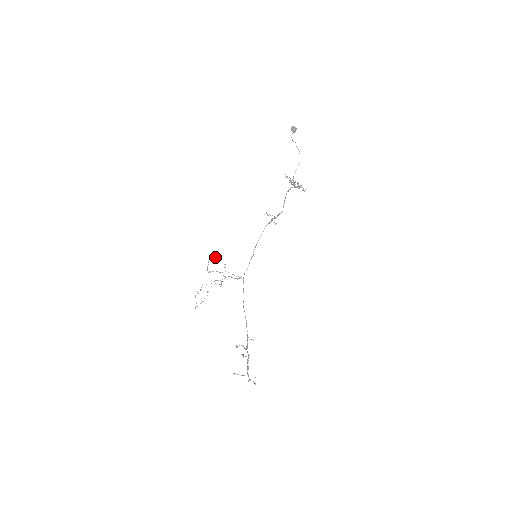
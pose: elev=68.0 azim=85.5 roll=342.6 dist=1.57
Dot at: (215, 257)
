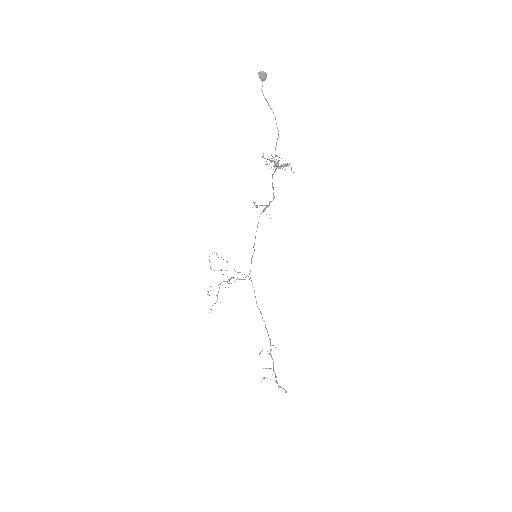
Dot at: occluded
